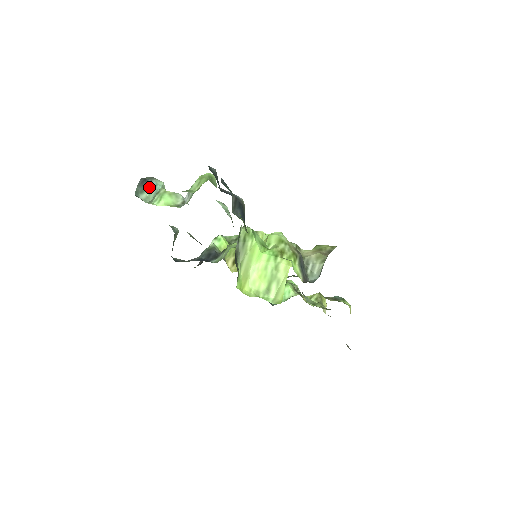
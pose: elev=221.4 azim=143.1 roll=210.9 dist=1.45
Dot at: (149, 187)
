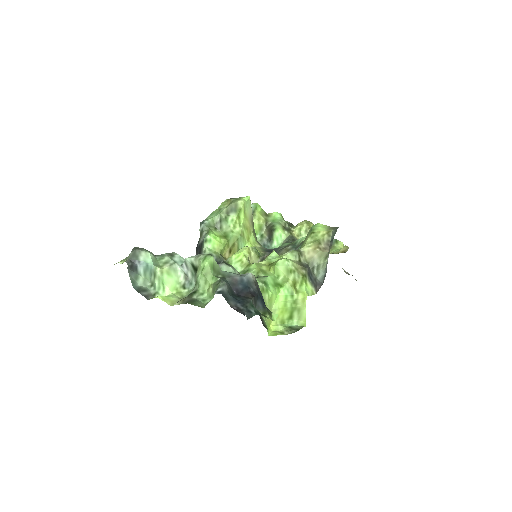
Dot at: (141, 269)
